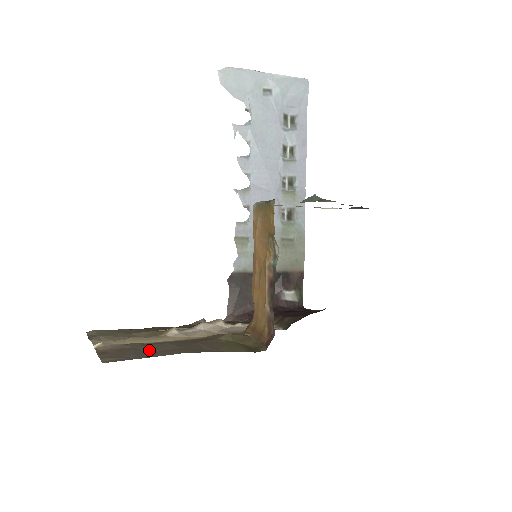
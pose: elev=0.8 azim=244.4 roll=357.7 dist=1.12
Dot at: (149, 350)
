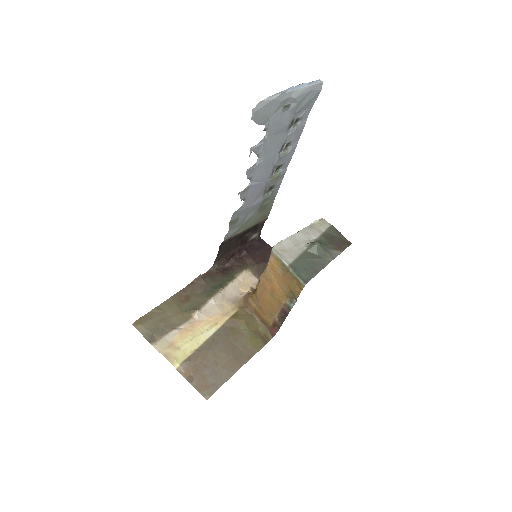
Dot at: (214, 366)
